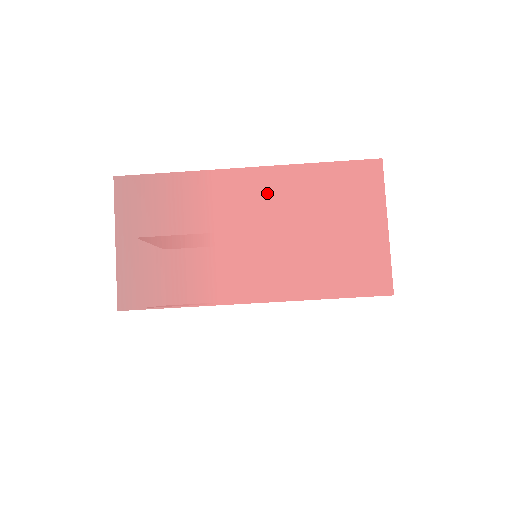
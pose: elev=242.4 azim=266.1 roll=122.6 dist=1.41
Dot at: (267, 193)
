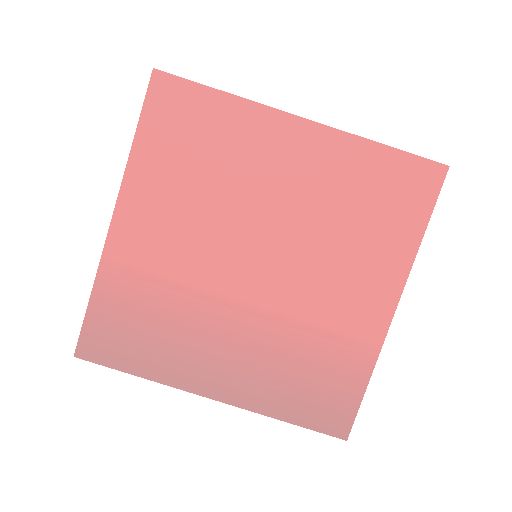
Dot at: occluded
